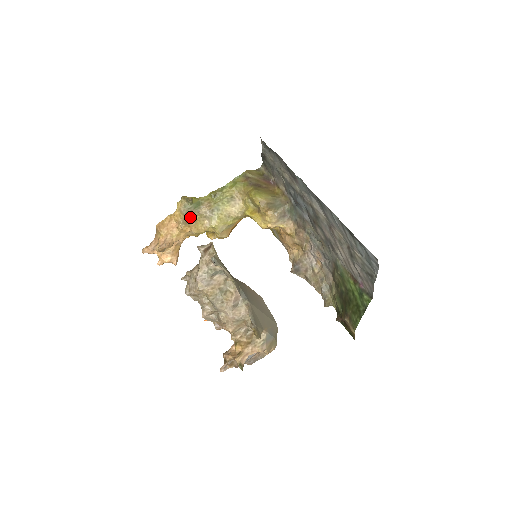
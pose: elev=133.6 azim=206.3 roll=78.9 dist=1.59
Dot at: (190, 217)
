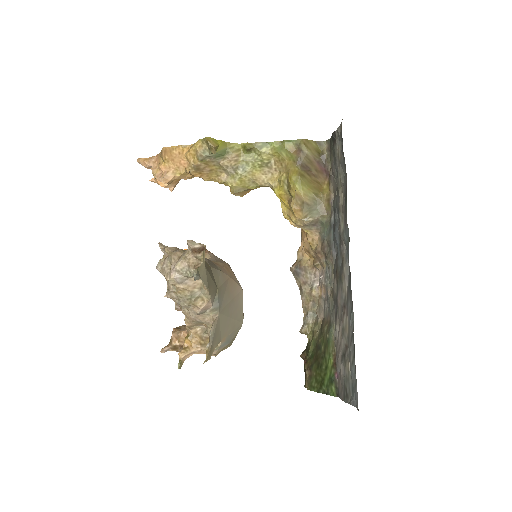
Dot at: (206, 164)
